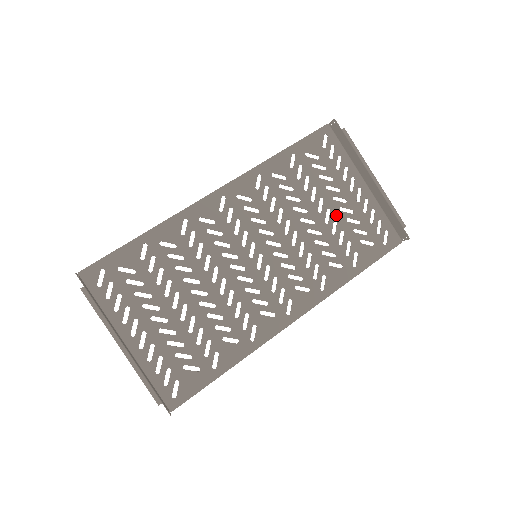
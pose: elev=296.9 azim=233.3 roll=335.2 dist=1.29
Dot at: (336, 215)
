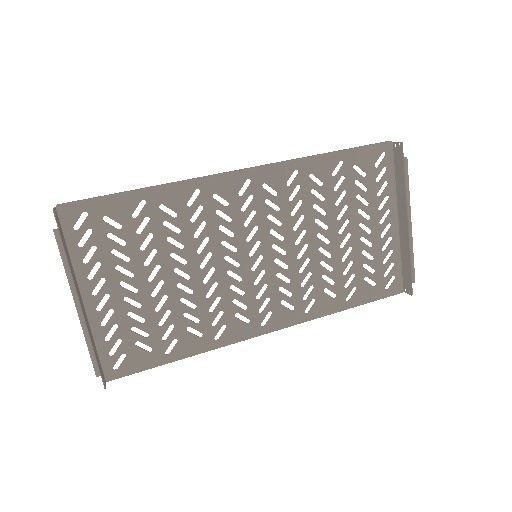
Dot at: (354, 243)
